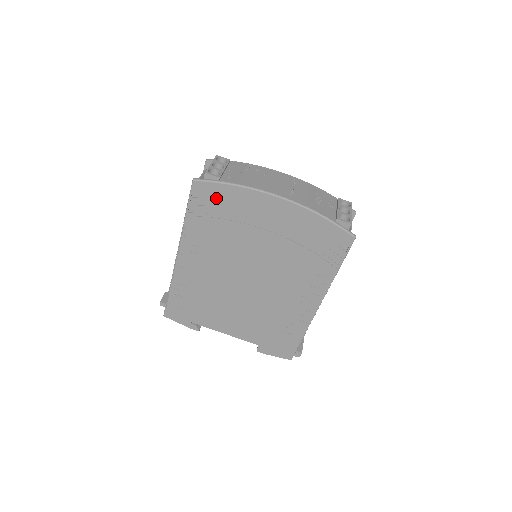
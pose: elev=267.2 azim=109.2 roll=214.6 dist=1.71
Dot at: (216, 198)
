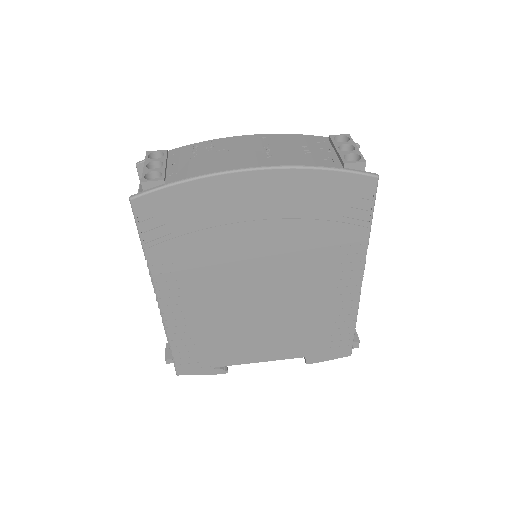
Dot at: (172, 209)
